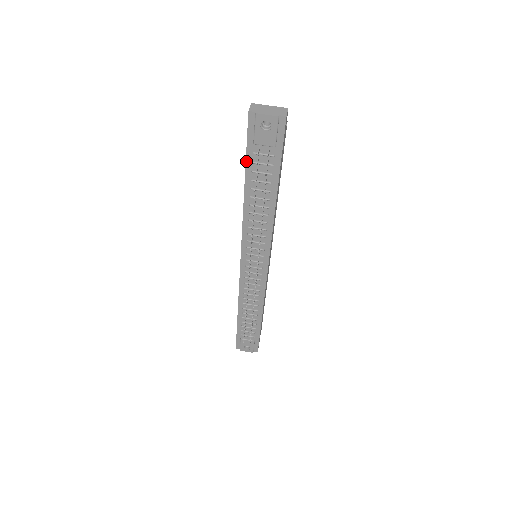
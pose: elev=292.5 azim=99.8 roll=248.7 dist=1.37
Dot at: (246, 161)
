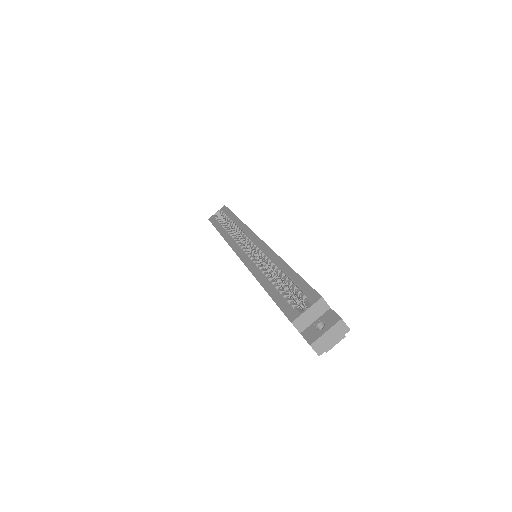
Dot at: occluded
